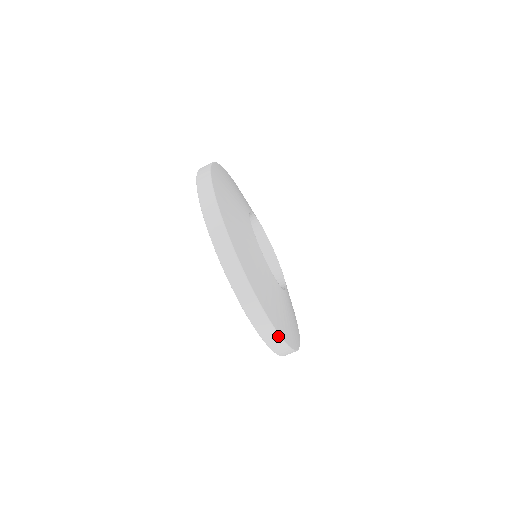
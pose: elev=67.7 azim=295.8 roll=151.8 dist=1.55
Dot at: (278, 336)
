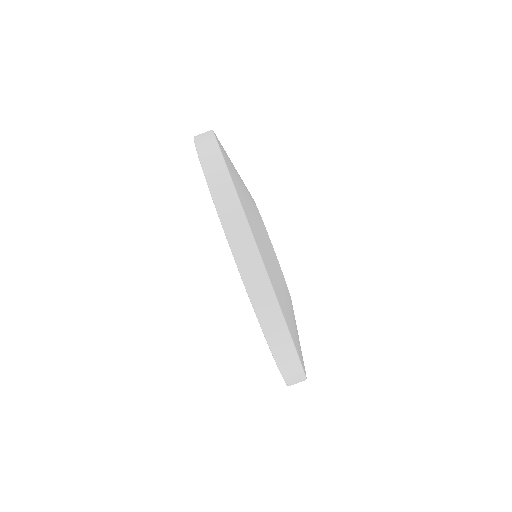
Dot at: (228, 176)
